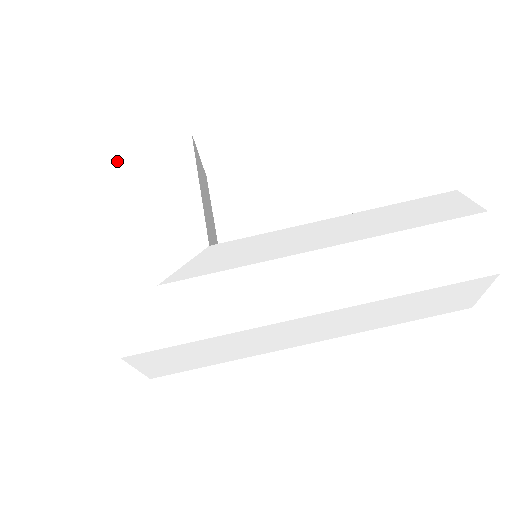
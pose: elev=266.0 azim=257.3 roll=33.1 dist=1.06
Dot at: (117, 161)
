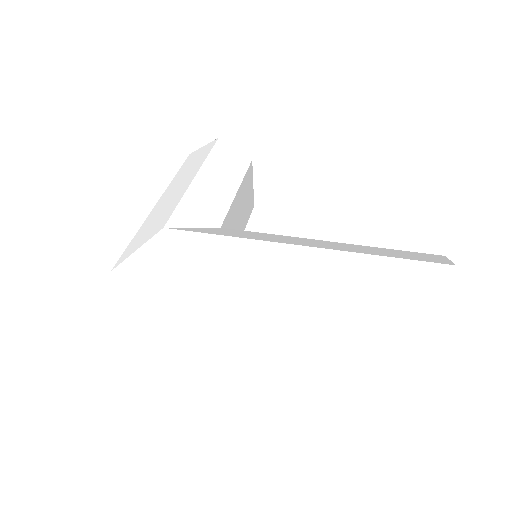
Dot at: (188, 159)
